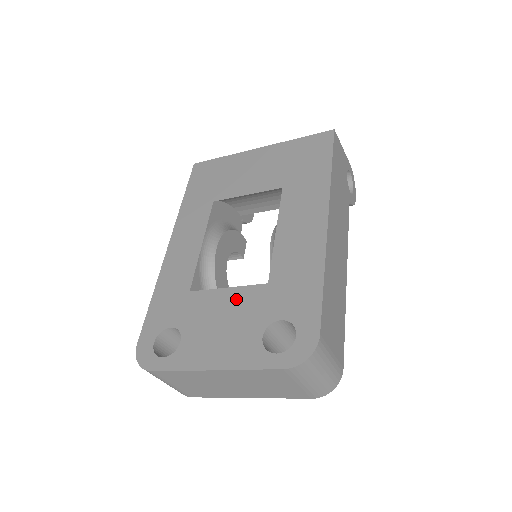
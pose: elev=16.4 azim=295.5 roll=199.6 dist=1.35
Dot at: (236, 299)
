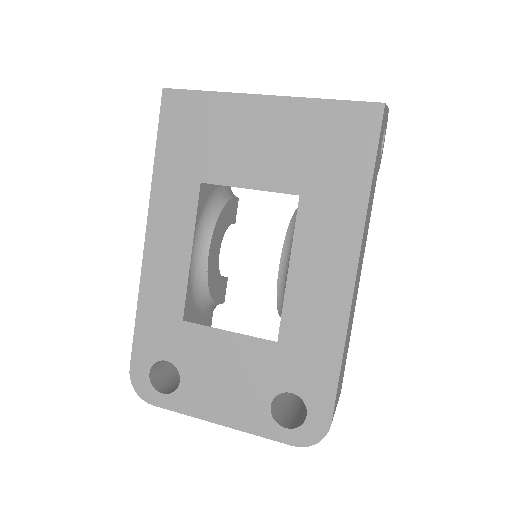
Dot at: (240, 350)
